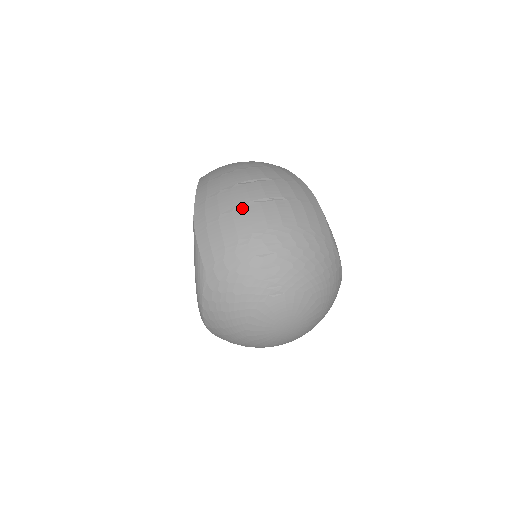
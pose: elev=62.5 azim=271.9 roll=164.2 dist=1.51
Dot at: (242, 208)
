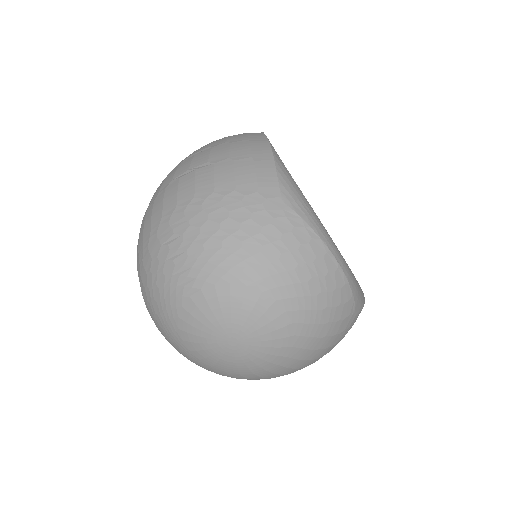
Dot at: (162, 192)
